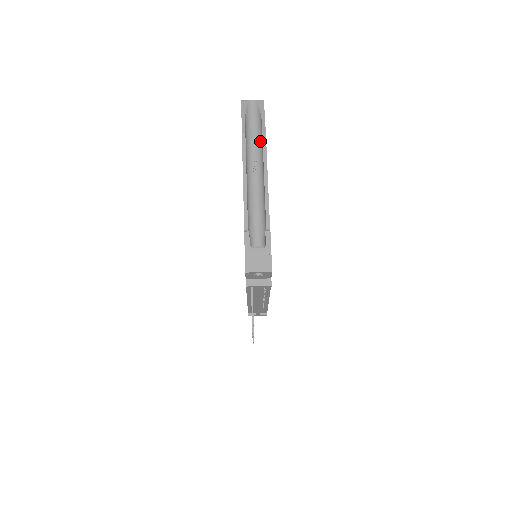
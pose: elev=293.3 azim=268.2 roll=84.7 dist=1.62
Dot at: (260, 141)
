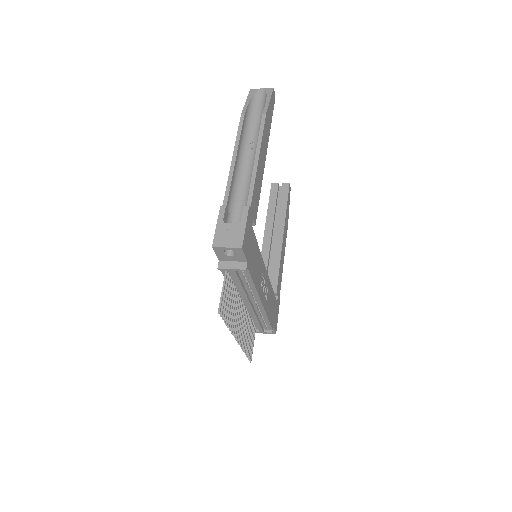
Dot at: occluded
